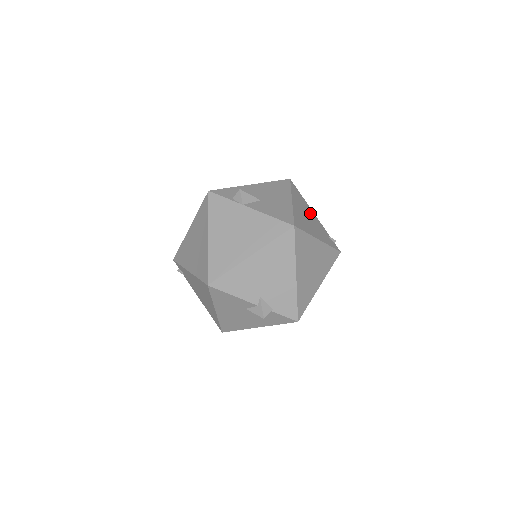
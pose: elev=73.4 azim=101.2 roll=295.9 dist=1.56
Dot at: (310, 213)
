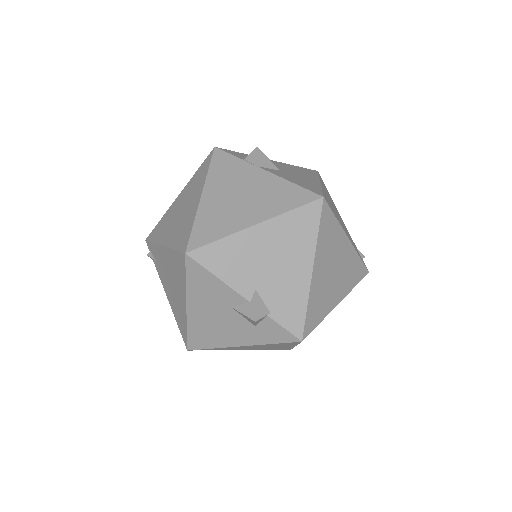
Dot at: occluded
